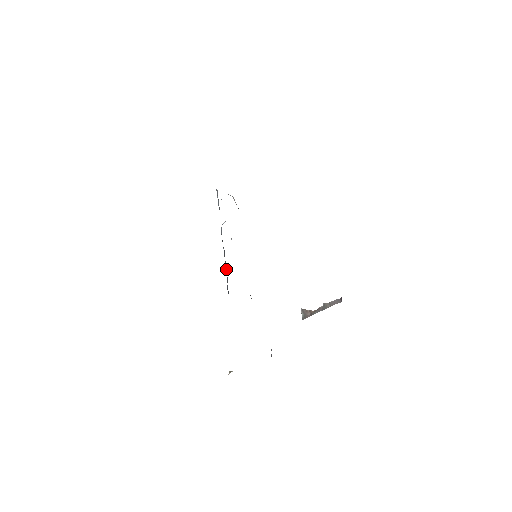
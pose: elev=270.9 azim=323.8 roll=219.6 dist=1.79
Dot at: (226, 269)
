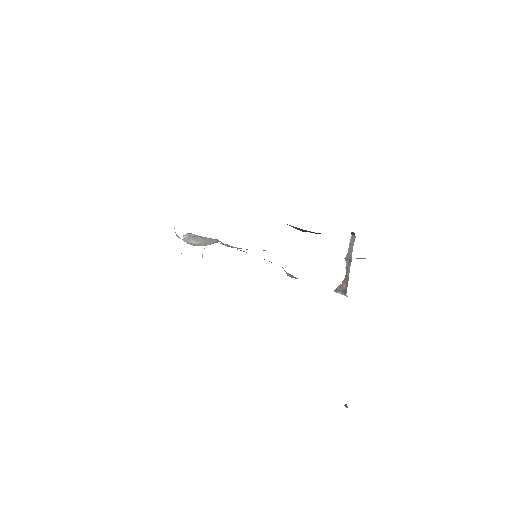
Dot at: occluded
